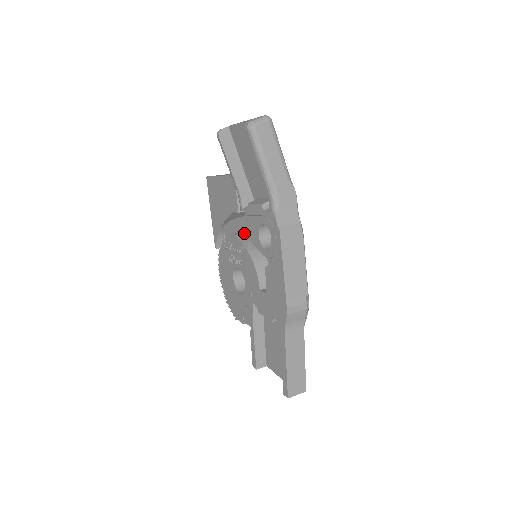
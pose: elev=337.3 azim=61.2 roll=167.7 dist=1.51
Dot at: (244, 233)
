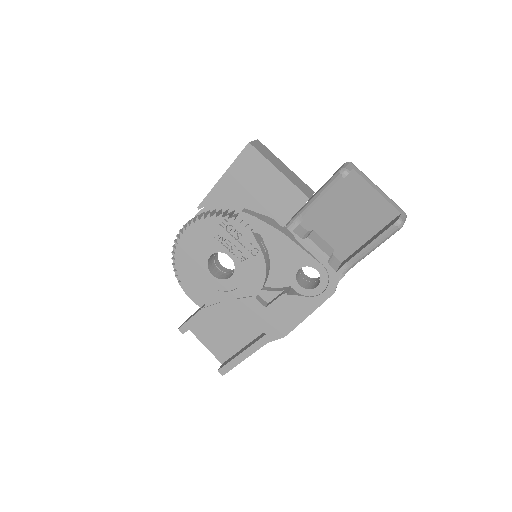
Dot at: (276, 248)
